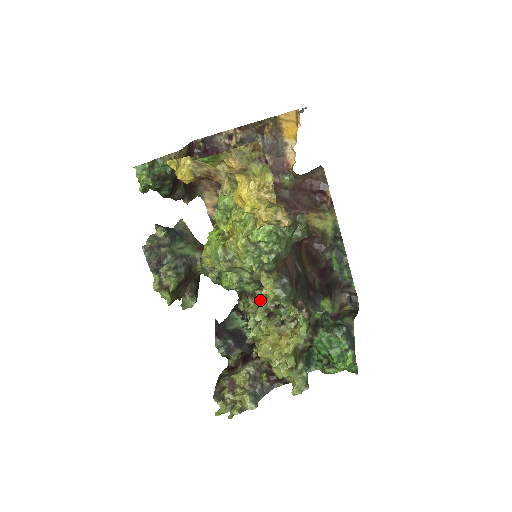
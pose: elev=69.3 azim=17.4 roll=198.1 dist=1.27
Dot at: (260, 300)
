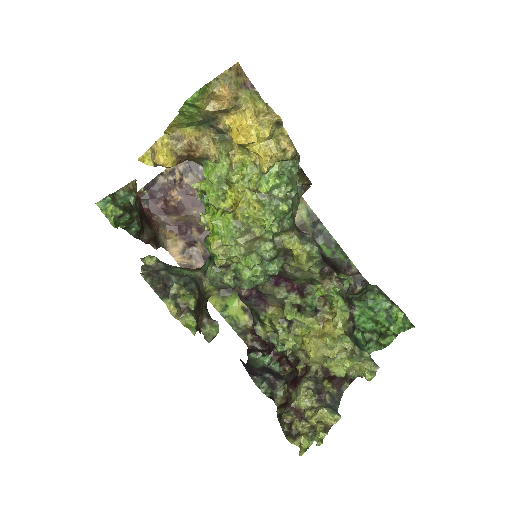
Dot at: (282, 297)
